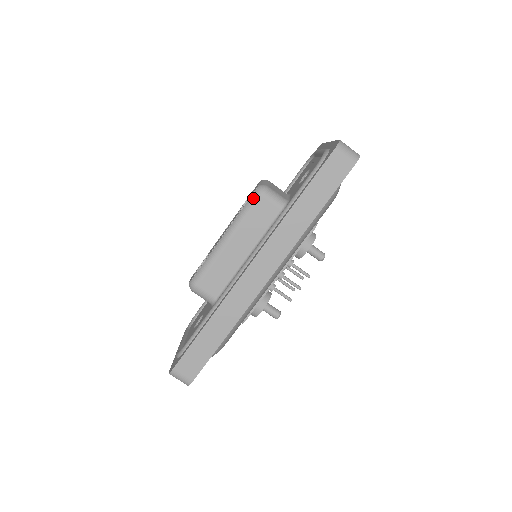
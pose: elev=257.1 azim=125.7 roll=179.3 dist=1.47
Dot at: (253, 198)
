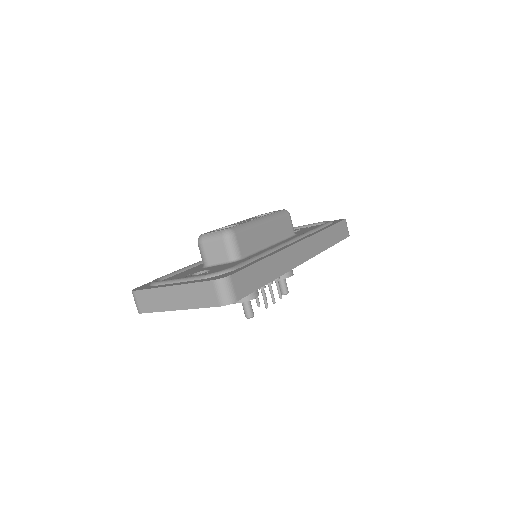
Dot at: (284, 212)
